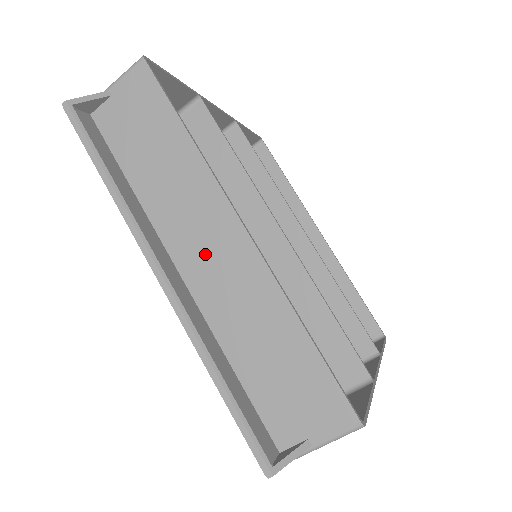
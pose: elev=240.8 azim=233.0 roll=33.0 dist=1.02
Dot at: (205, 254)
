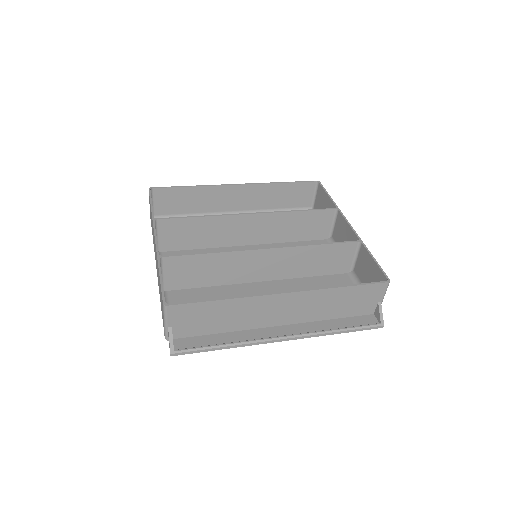
Dot at: (281, 313)
